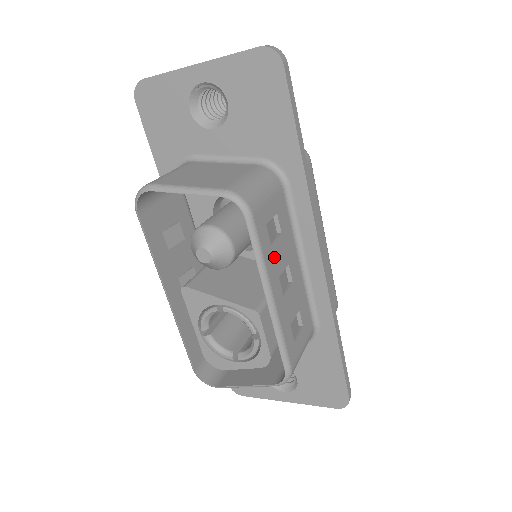
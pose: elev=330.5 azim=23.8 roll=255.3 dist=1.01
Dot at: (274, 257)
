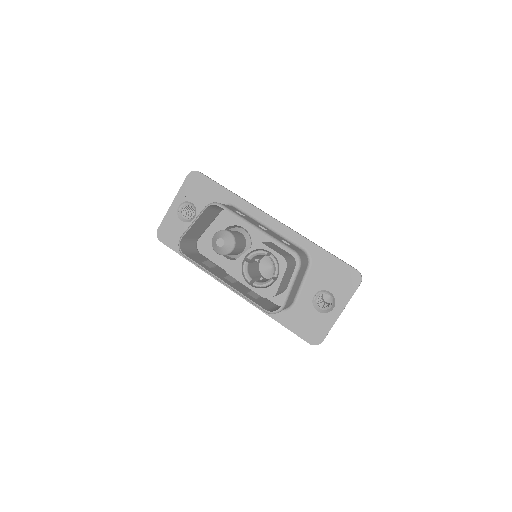
Dot at: occluded
